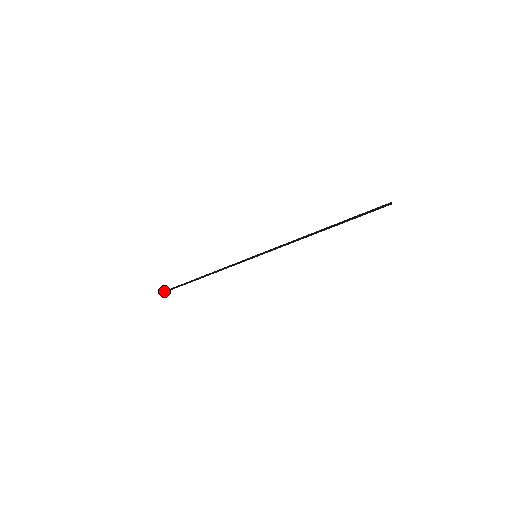
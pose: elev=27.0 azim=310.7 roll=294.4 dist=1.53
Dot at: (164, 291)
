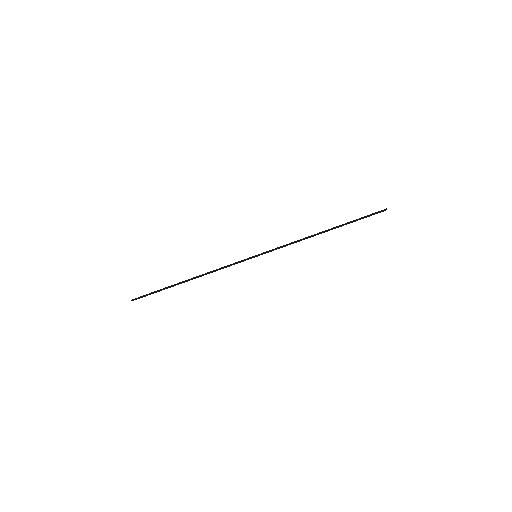
Dot at: (133, 299)
